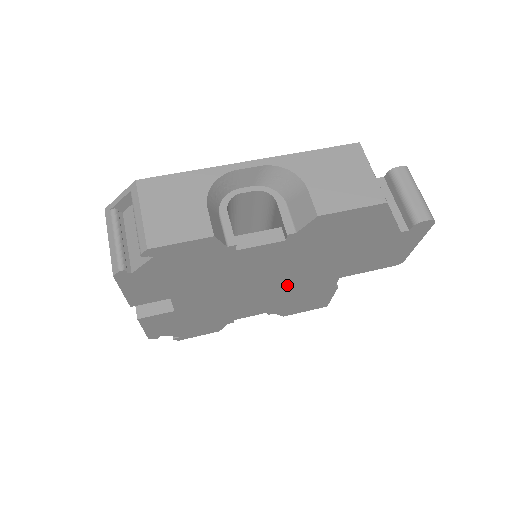
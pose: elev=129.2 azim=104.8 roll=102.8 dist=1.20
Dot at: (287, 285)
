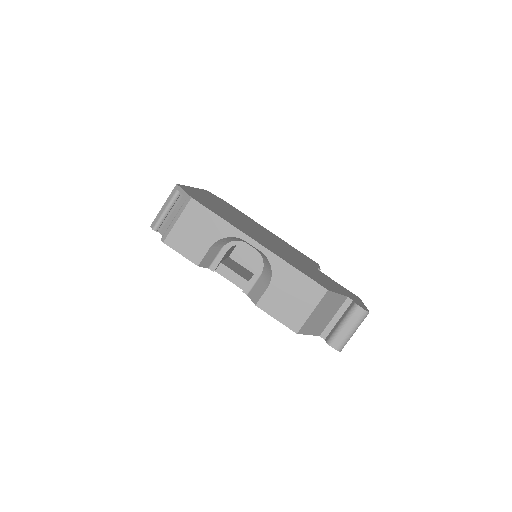
Dot at: occluded
